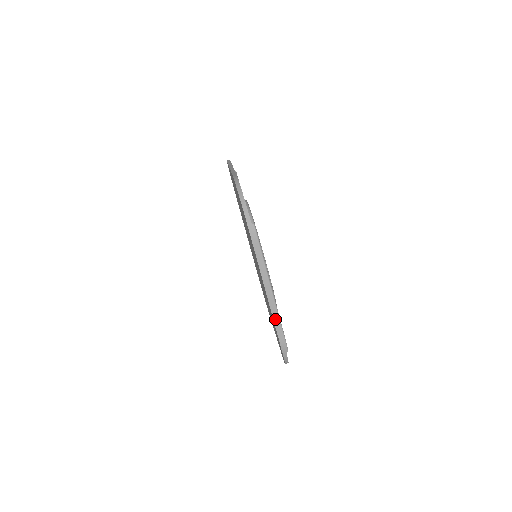
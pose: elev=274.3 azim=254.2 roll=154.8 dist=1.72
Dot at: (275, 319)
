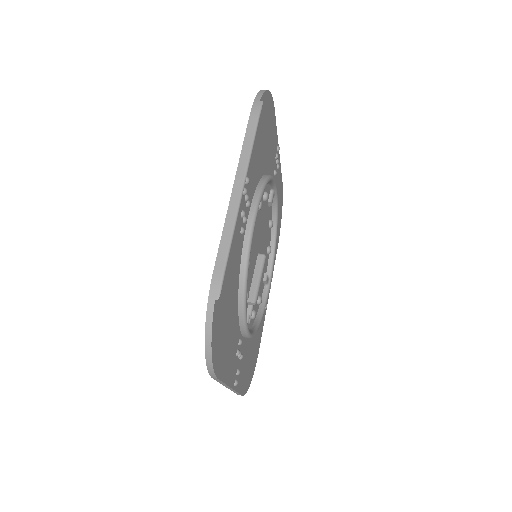
Dot at: (226, 229)
